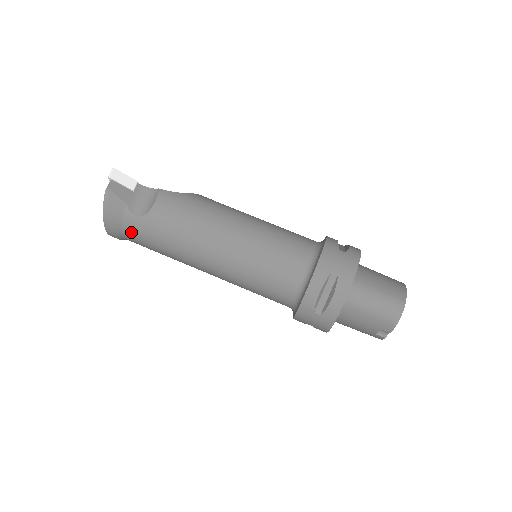
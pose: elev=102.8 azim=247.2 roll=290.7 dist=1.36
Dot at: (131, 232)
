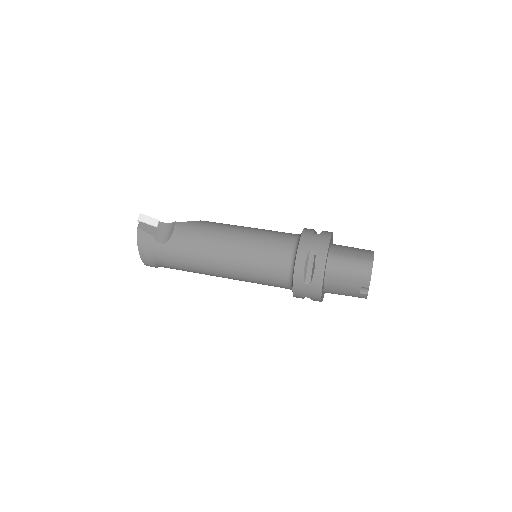
Dot at: (160, 257)
